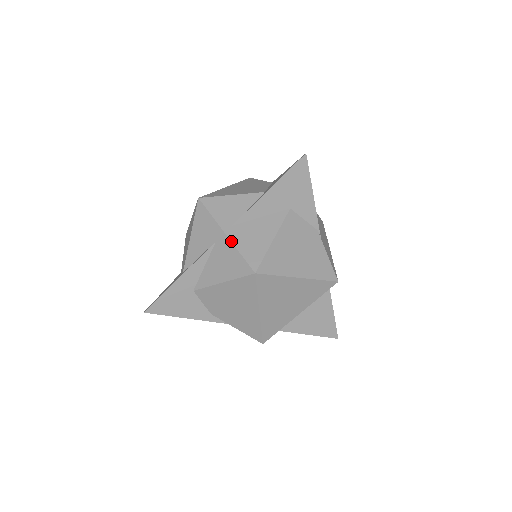
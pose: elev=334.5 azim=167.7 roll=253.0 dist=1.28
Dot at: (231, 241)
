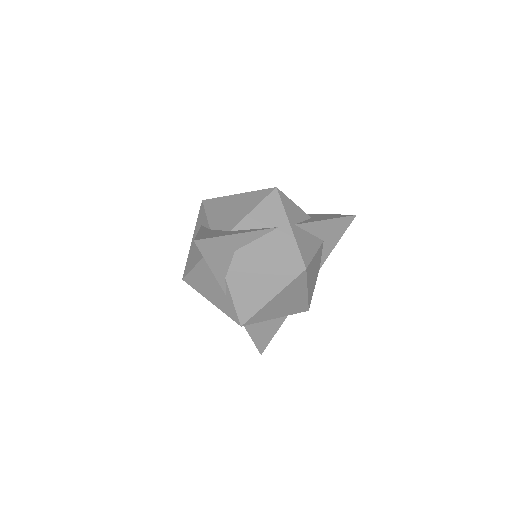
Dot at: (294, 235)
